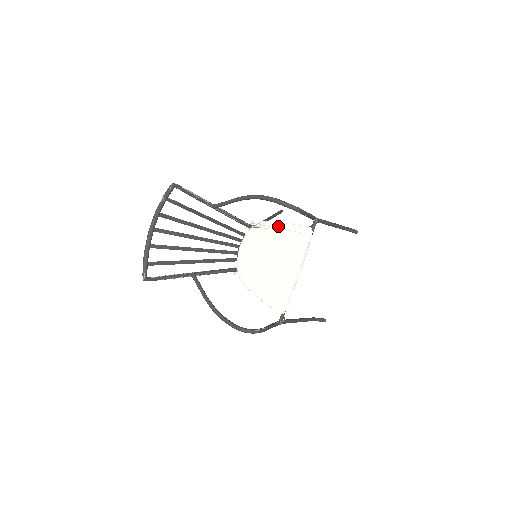
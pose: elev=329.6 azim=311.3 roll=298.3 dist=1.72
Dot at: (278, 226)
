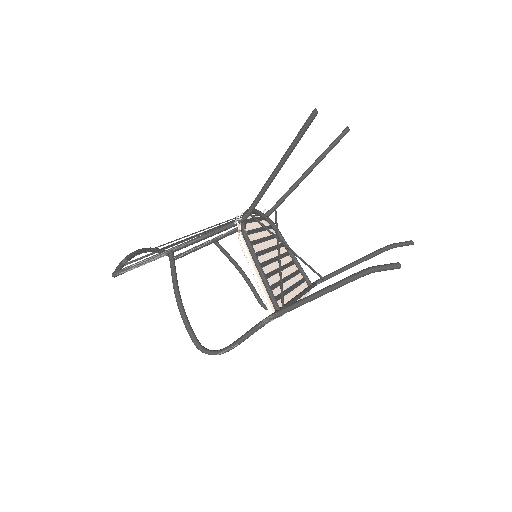
Dot at: (251, 269)
